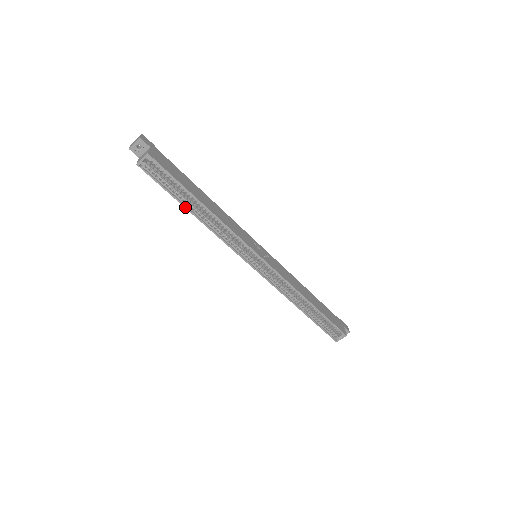
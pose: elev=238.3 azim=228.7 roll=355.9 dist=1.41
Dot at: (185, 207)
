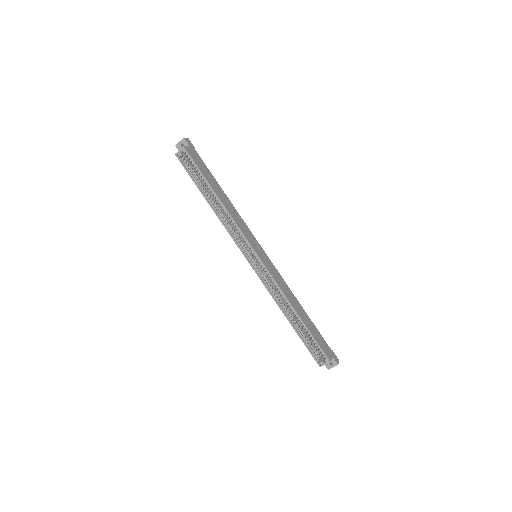
Dot at: (203, 195)
